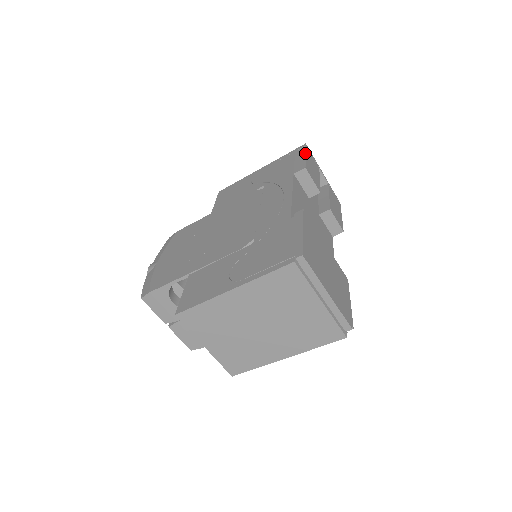
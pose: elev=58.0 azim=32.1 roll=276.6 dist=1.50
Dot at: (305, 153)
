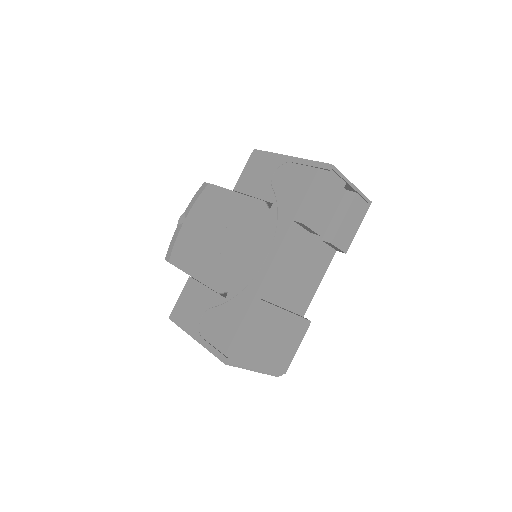
Dot at: (319, 190)
